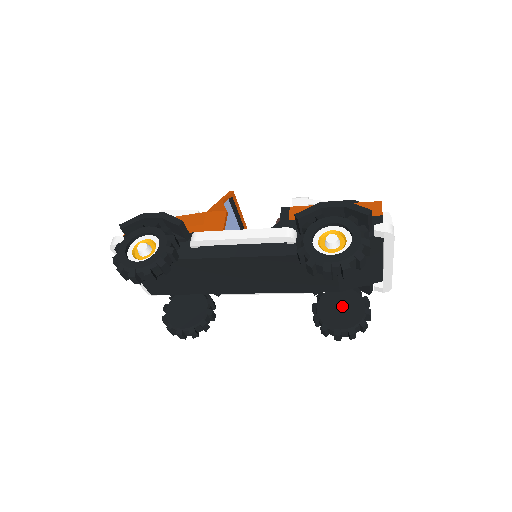
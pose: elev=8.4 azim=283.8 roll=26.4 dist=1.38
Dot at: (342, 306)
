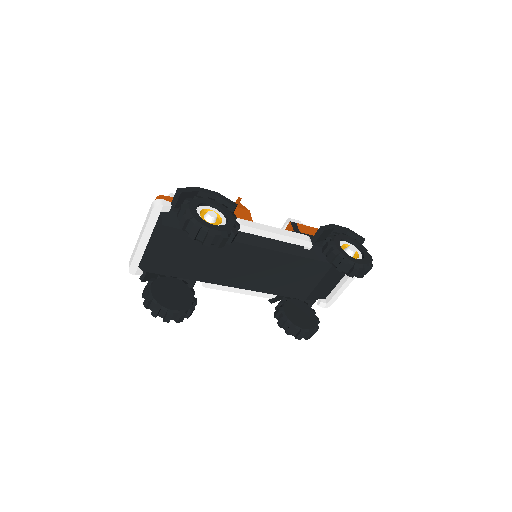
Dot at: (301, 313)
